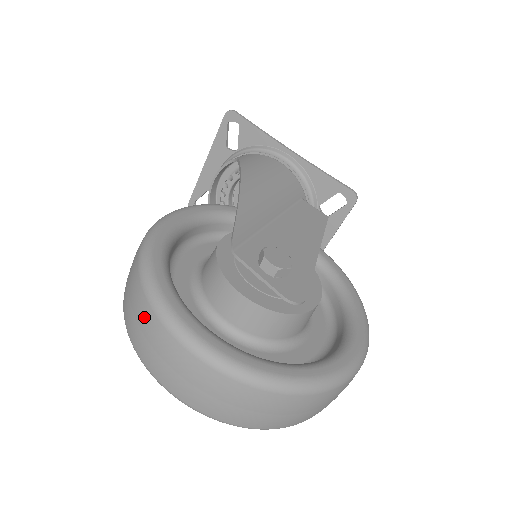
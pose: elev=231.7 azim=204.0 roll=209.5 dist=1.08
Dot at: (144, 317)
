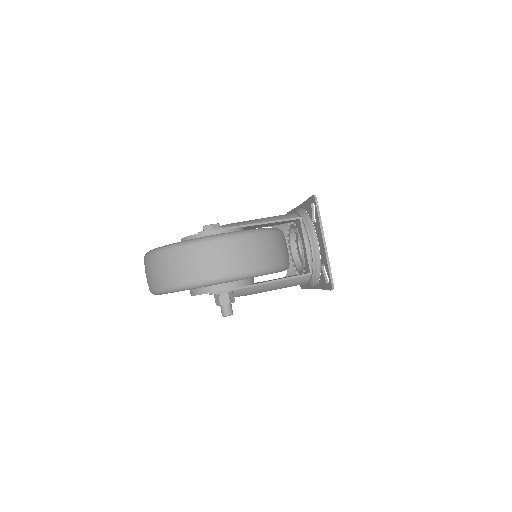
Dot at: occluded
